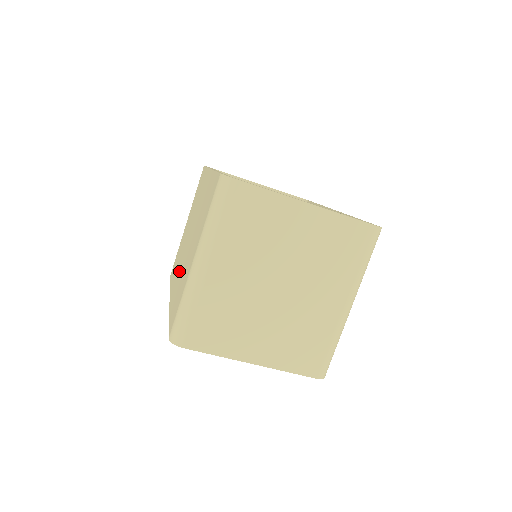
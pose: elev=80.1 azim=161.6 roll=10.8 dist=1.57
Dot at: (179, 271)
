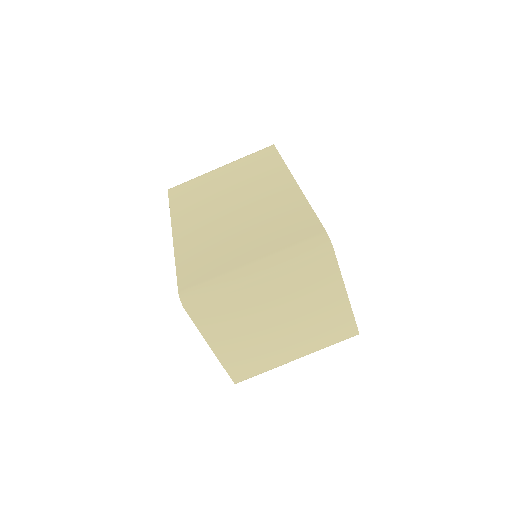
Dot at: (204, 224)
